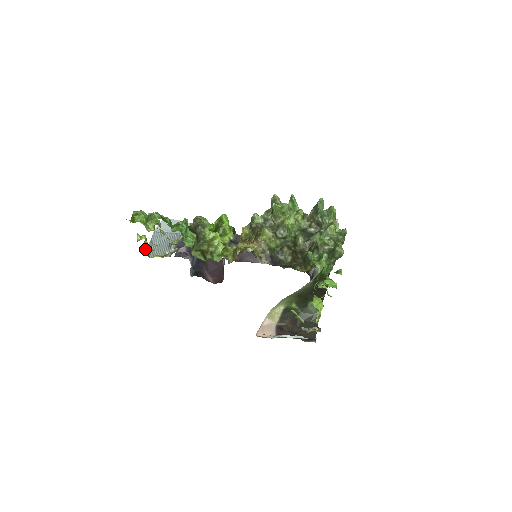
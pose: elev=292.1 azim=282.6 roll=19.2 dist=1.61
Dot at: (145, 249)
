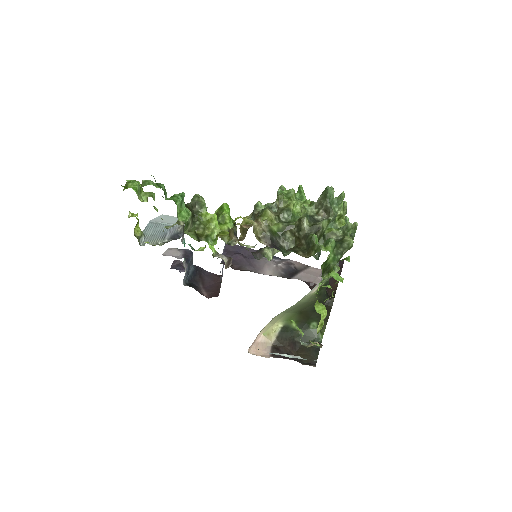
Dot at: (136, 233)
